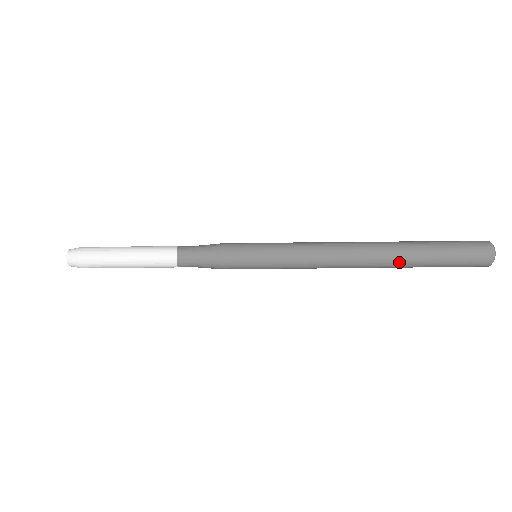
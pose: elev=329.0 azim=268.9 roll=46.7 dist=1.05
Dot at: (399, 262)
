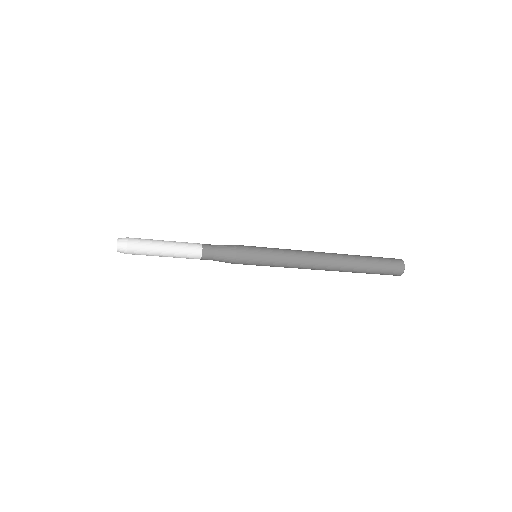
Dot at: (348, 255)
